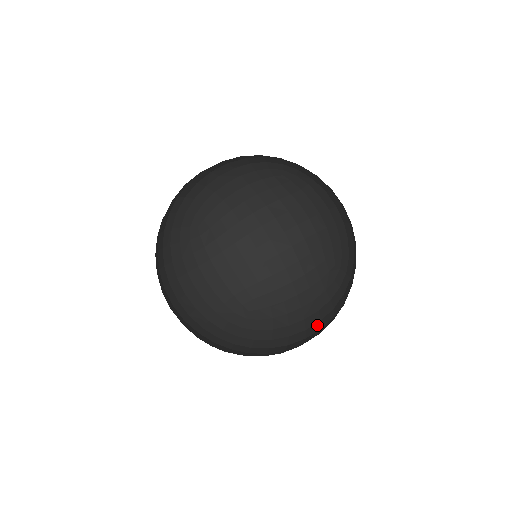
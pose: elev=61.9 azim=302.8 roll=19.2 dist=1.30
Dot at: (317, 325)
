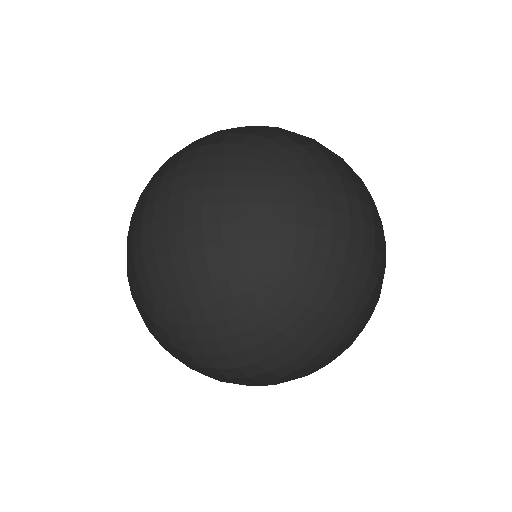
Dot at: (338, 217)
